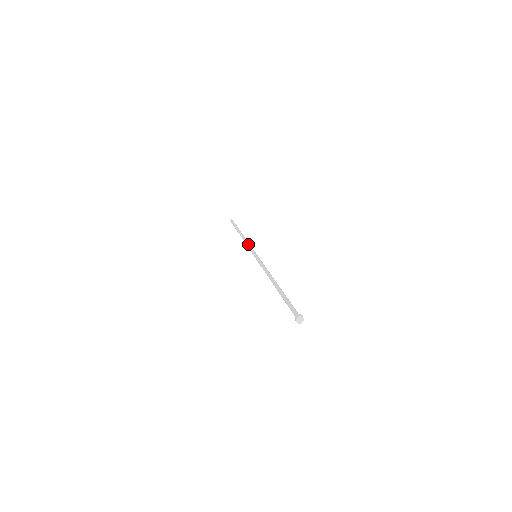
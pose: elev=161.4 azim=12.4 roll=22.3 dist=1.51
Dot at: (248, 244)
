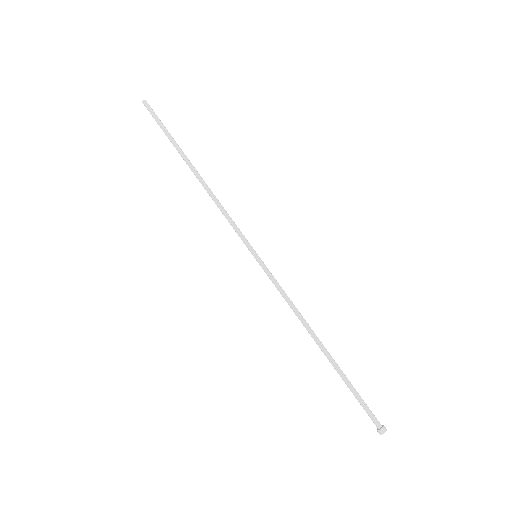
Dot at: occluded
